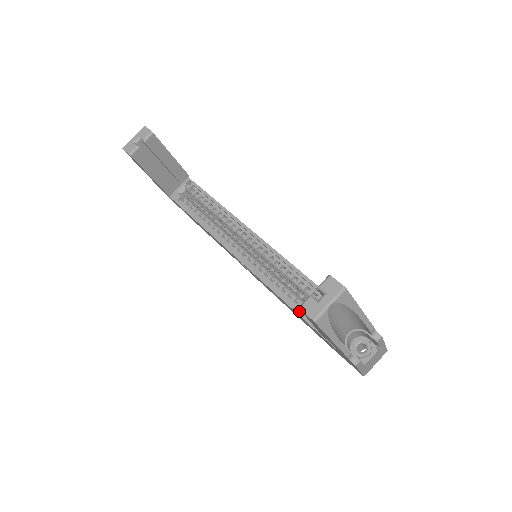
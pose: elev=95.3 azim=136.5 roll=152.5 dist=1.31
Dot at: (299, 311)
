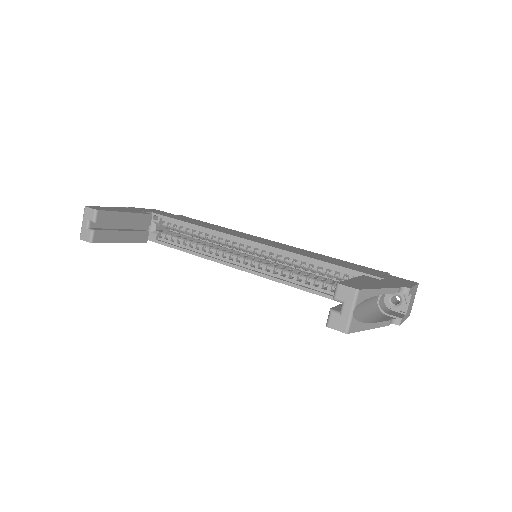
Dot at: (323, 294)
